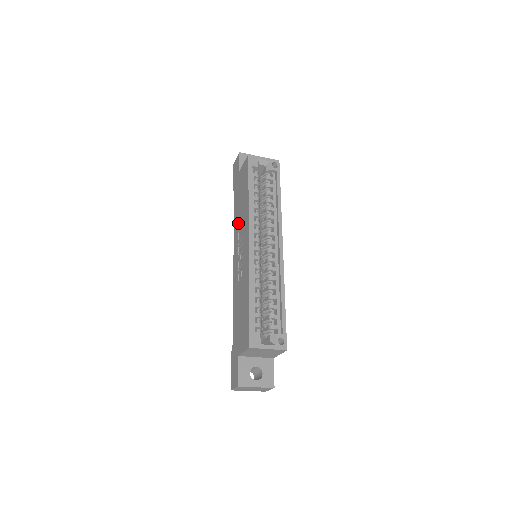
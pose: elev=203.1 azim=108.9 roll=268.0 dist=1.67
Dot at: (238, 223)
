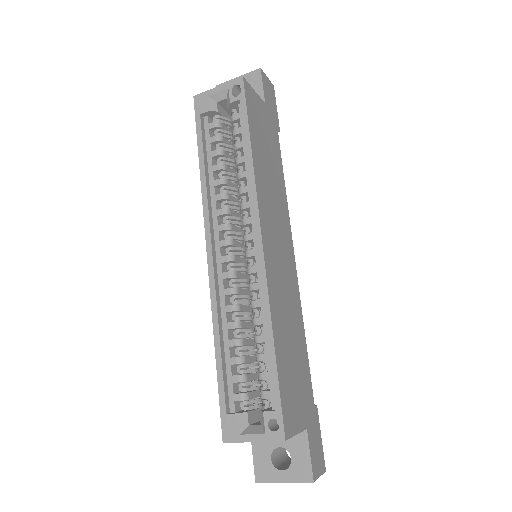
Dot at: occluded
